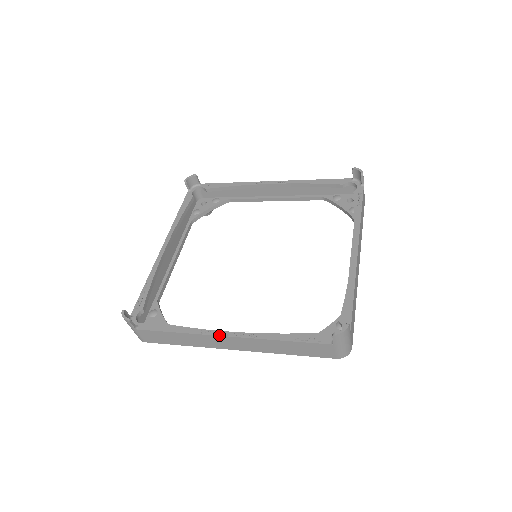
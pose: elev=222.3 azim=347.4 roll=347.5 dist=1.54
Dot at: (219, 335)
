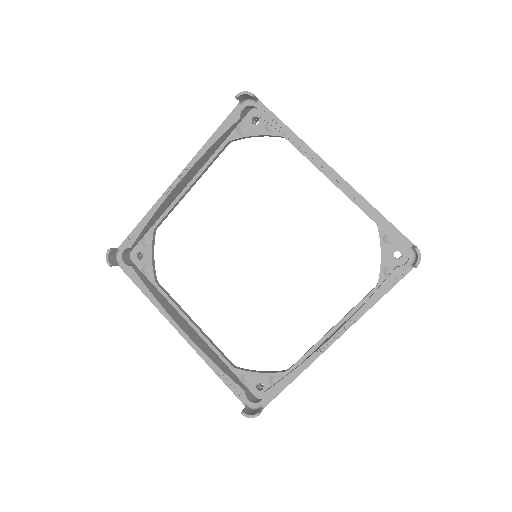
Dot at: occluded
